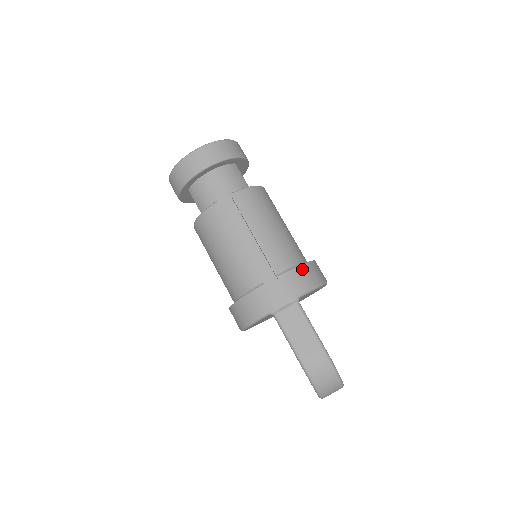
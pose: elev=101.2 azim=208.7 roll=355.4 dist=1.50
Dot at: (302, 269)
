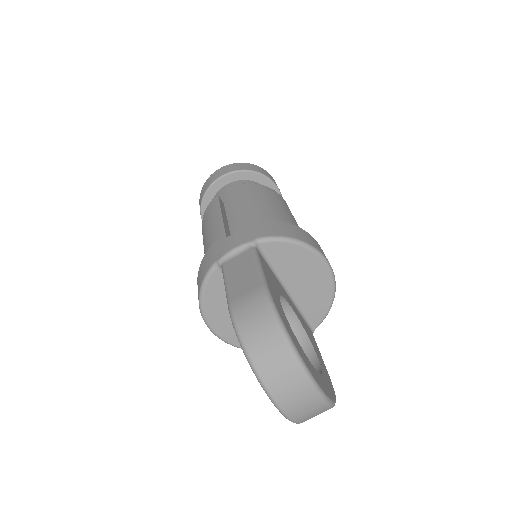
Dot at: (276, 223)
